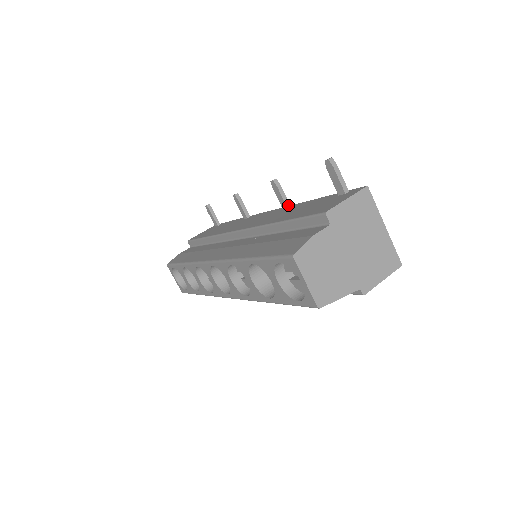
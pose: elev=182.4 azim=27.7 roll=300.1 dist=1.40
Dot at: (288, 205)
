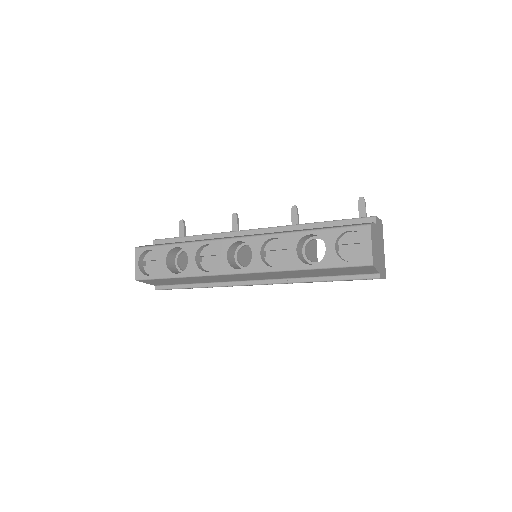
Dot at: occluded
